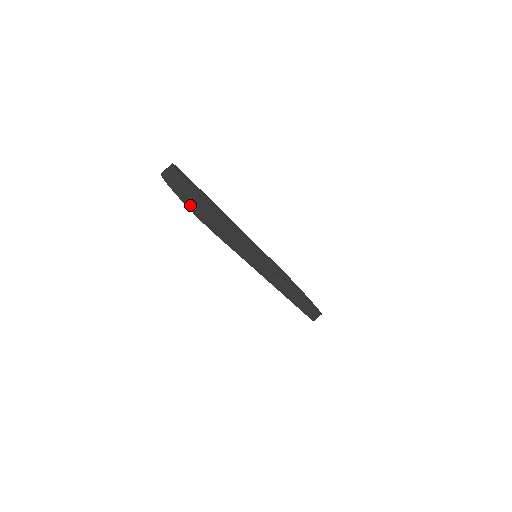
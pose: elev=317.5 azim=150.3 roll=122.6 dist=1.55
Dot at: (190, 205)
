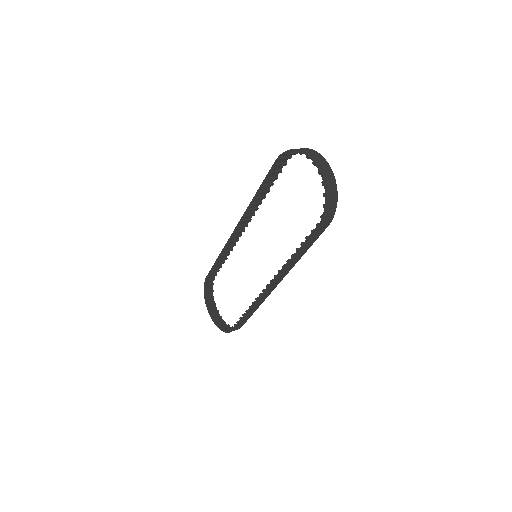
Dot at: (329, 198)
